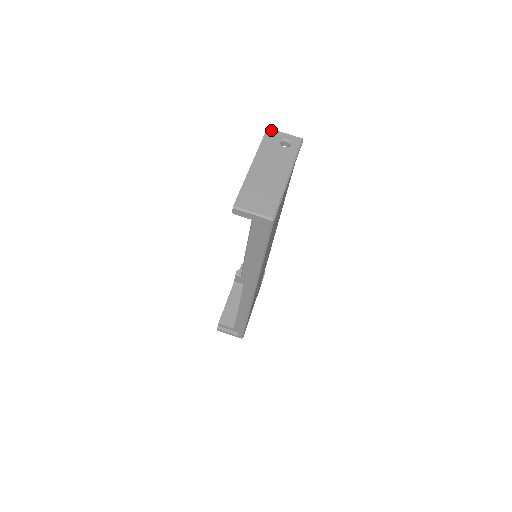
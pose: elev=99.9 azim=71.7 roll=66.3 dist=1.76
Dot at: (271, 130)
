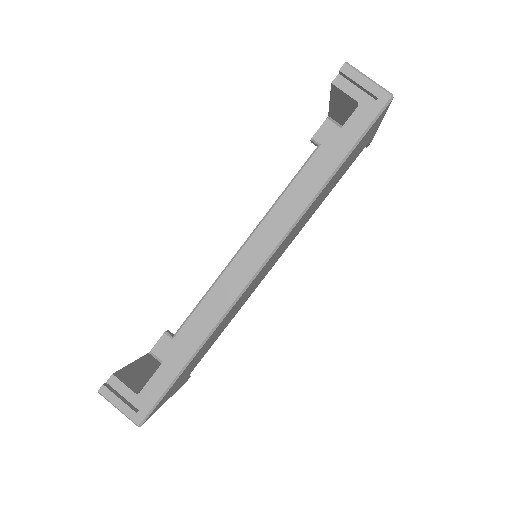
Dot at: occluded
